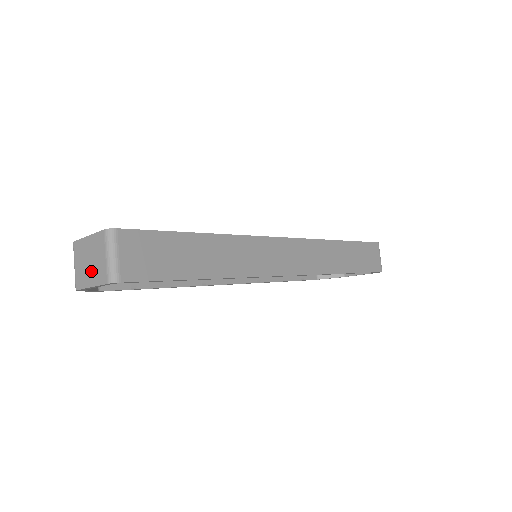
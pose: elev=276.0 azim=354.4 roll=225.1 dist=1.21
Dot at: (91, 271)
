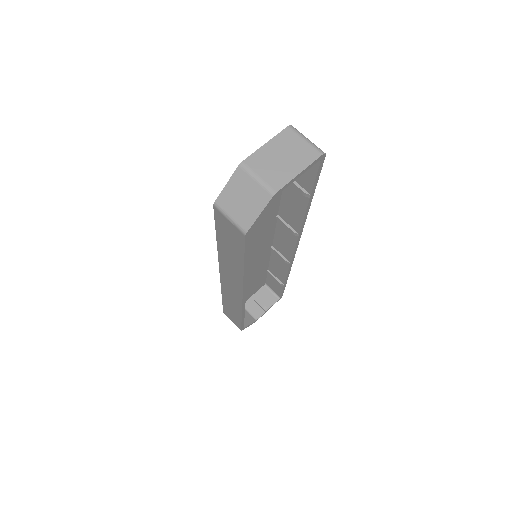
Dot at: (291, 162)
